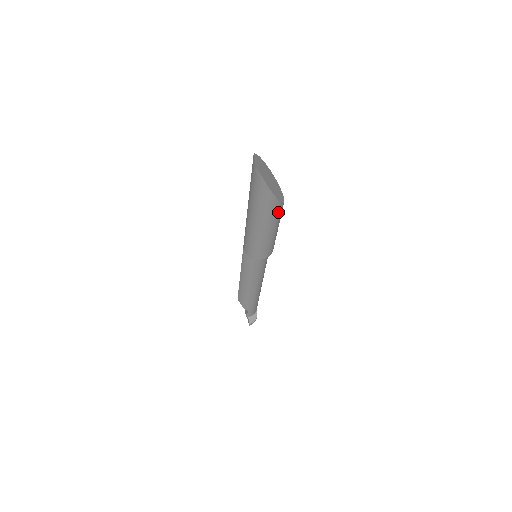
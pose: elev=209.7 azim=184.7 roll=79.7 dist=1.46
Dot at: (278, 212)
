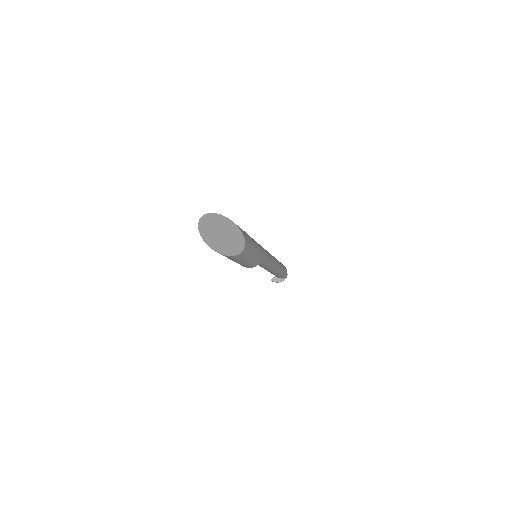
Dot at: (227, 257)
